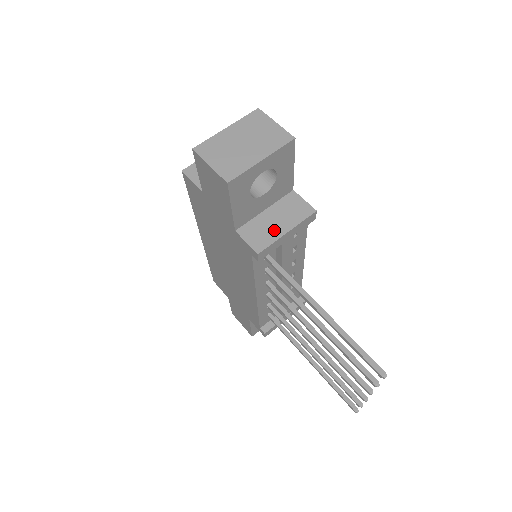
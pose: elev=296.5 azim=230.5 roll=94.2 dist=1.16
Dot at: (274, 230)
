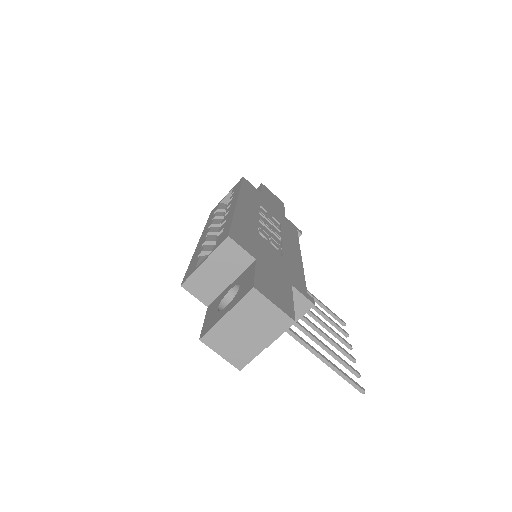
Dot at: occluded
